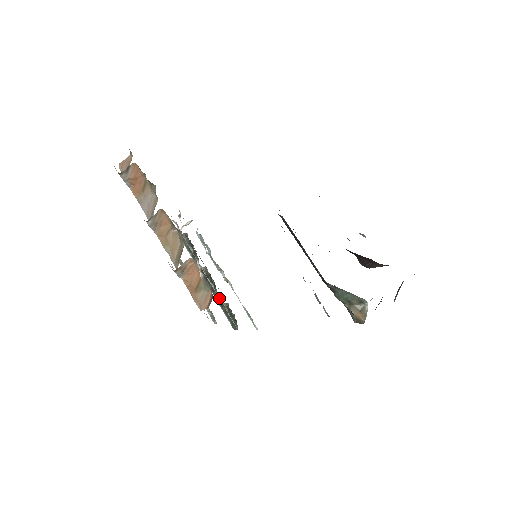
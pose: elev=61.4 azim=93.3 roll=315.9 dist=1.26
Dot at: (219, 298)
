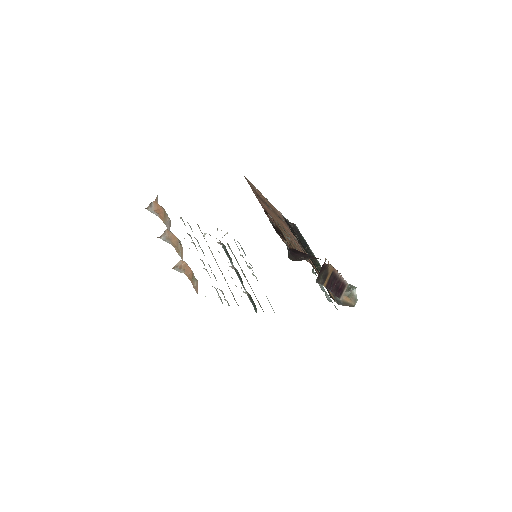
Dot at: occluded
